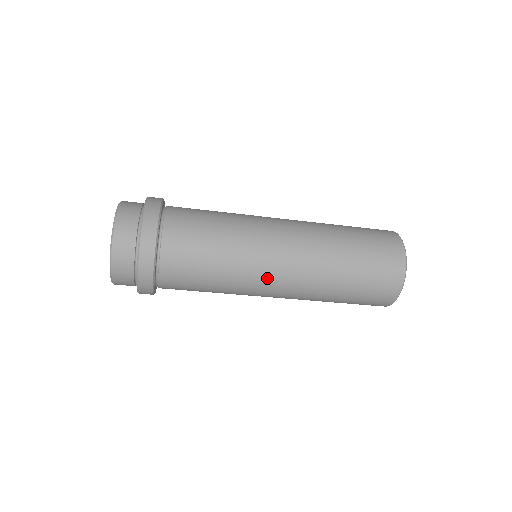
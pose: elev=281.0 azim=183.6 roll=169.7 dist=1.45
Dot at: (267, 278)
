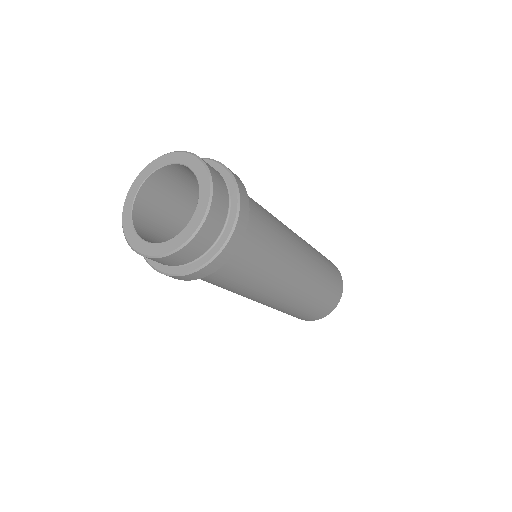
Dot at: (297, 248)
